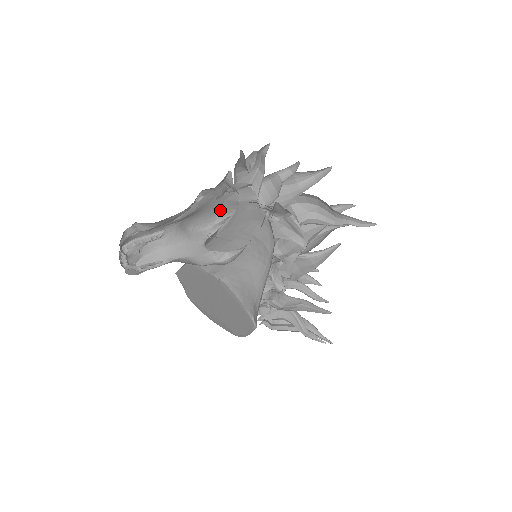
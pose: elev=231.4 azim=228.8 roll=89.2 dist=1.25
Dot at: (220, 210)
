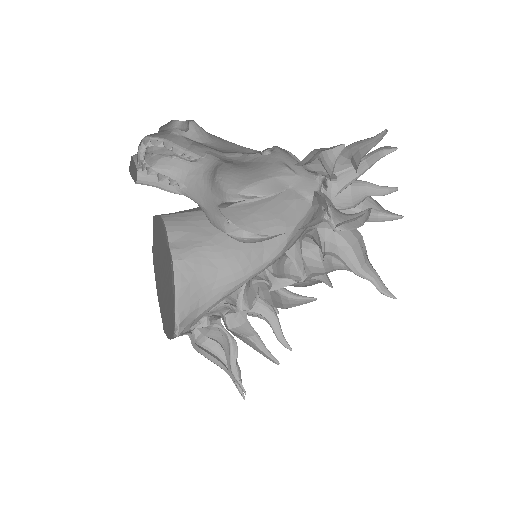
Dot at: (256, 183)
